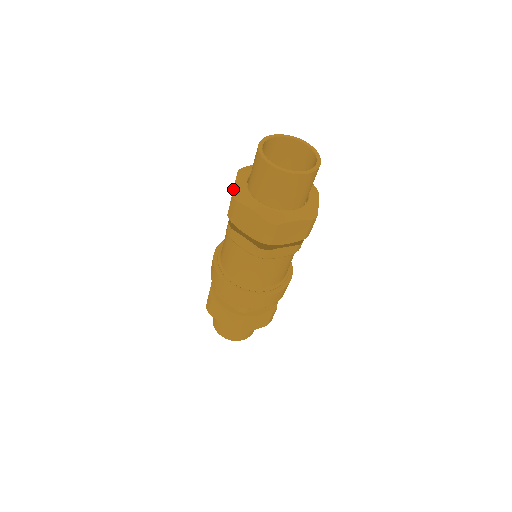
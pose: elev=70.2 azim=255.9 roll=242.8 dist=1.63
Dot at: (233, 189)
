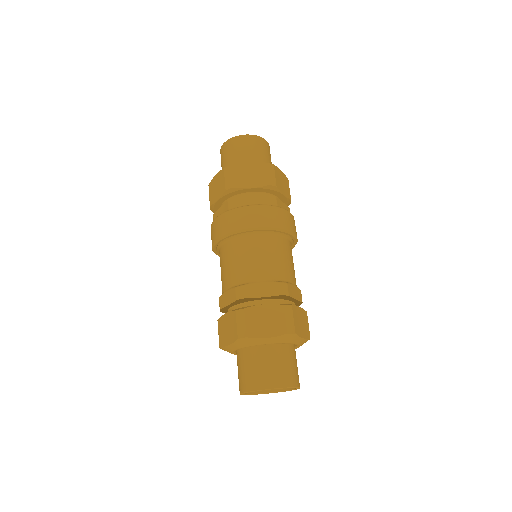
Dot at: (222, 347)
